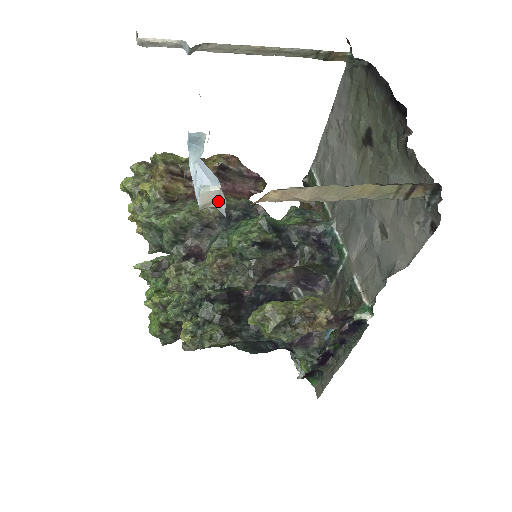
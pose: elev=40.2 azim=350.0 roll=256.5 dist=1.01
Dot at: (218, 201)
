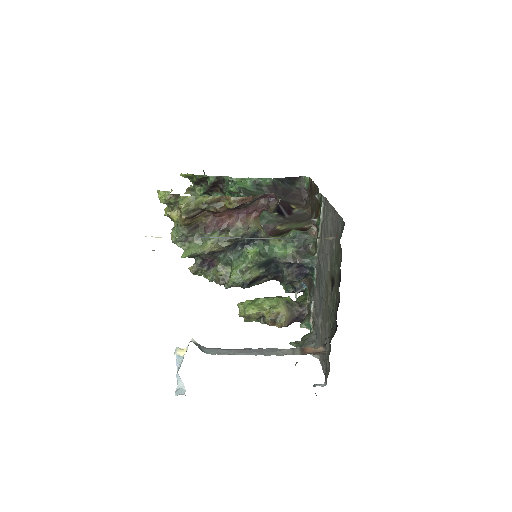
Dot at: occluded
